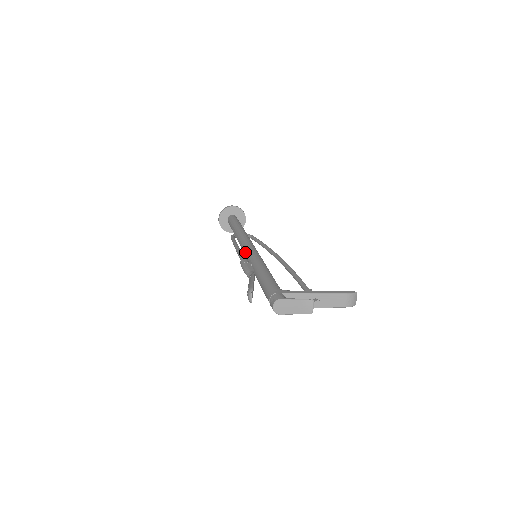
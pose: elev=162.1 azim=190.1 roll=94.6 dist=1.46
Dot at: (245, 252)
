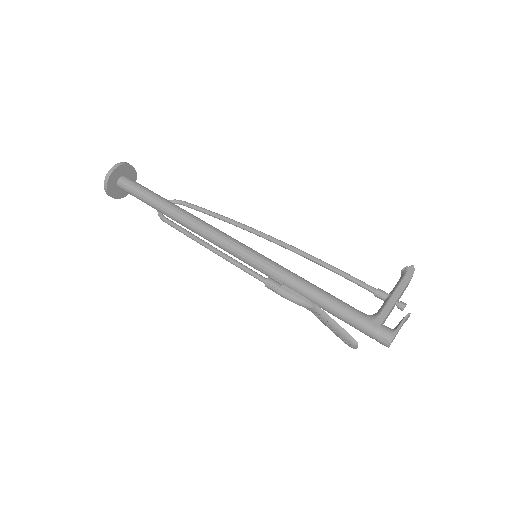
Dot at: (243, 260)
